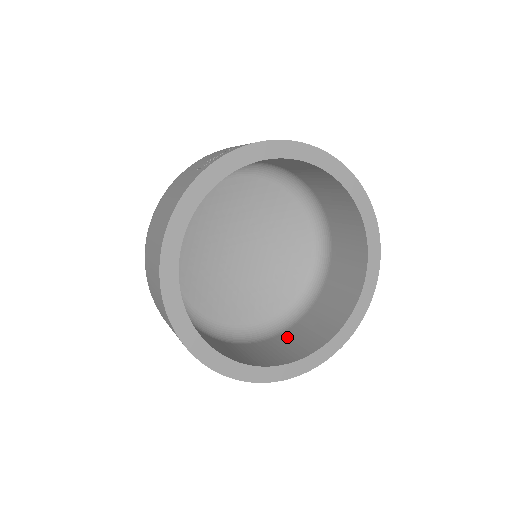
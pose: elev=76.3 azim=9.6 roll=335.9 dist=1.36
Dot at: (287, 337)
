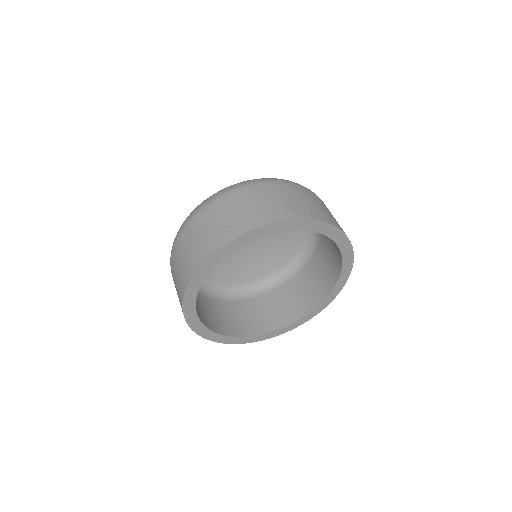
Dot at: (262, 303)
